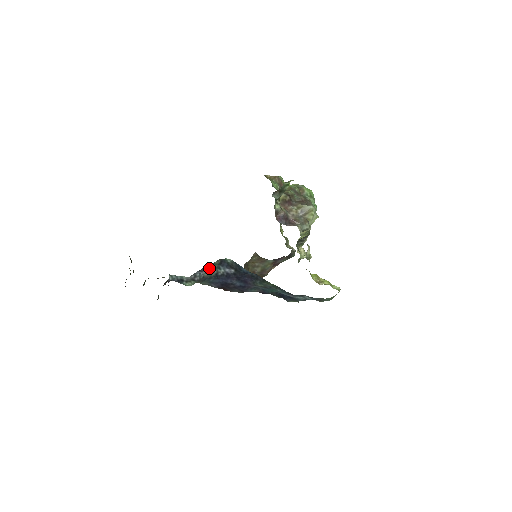
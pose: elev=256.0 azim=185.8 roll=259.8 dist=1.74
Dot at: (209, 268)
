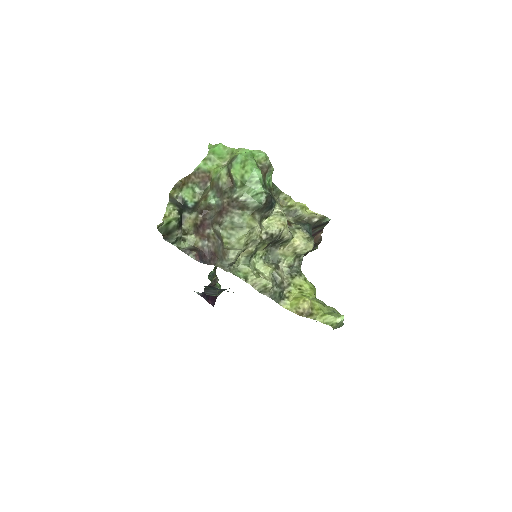
Dot at: (209, 289)
